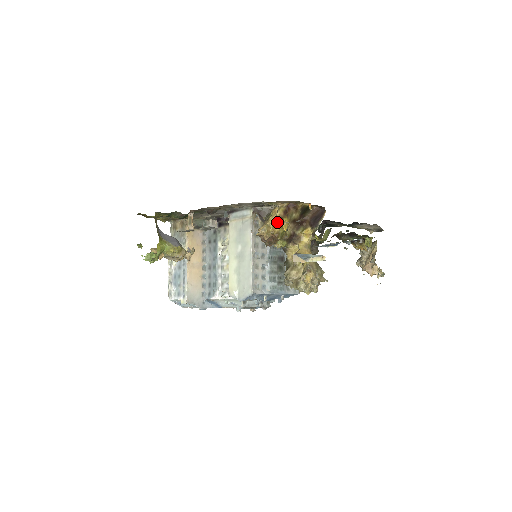
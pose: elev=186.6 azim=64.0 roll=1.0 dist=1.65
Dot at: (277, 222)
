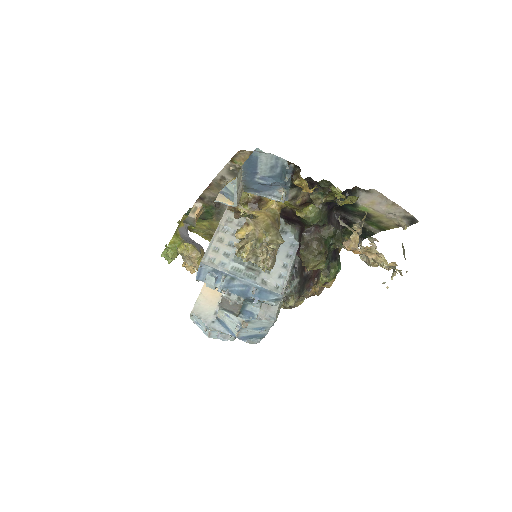
Dot at: occluded
